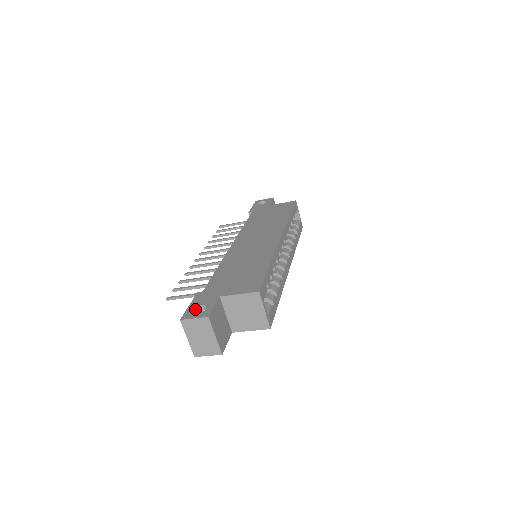
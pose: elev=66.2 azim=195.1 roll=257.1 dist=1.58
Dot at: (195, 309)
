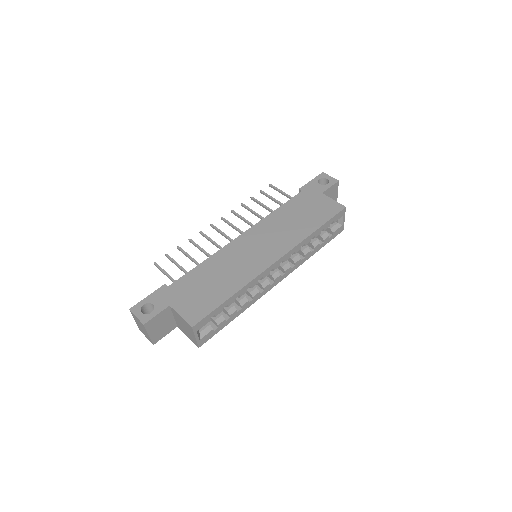
Dot at: (148, 304)
